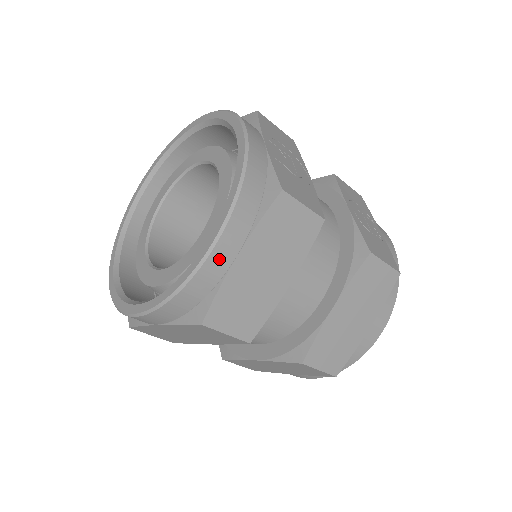
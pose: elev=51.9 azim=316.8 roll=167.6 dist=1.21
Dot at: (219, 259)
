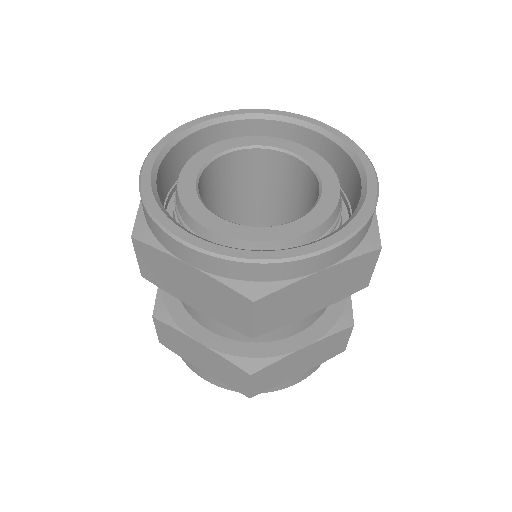
Dot at: (314, 263)
